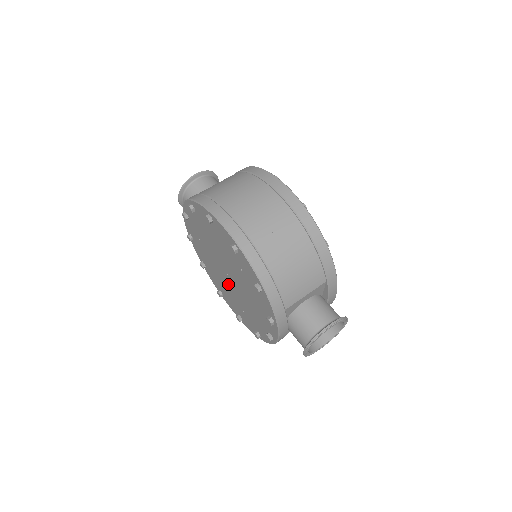
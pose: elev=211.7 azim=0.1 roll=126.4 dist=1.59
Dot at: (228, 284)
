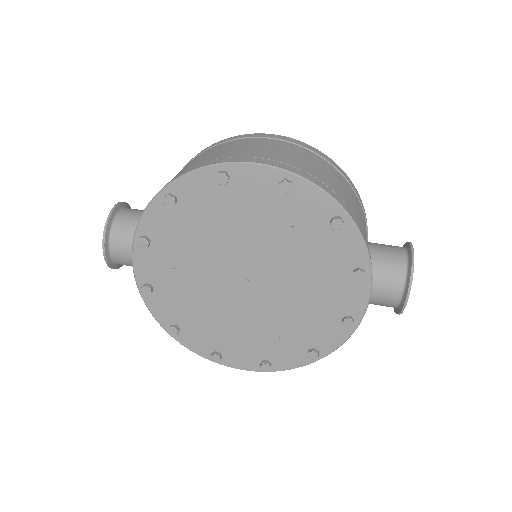
Dot at: (244, 307)
